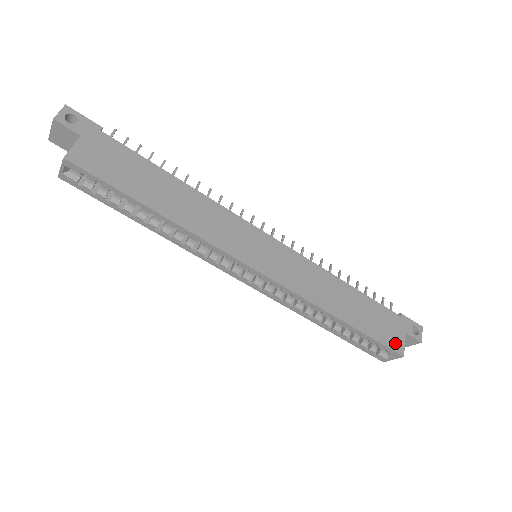
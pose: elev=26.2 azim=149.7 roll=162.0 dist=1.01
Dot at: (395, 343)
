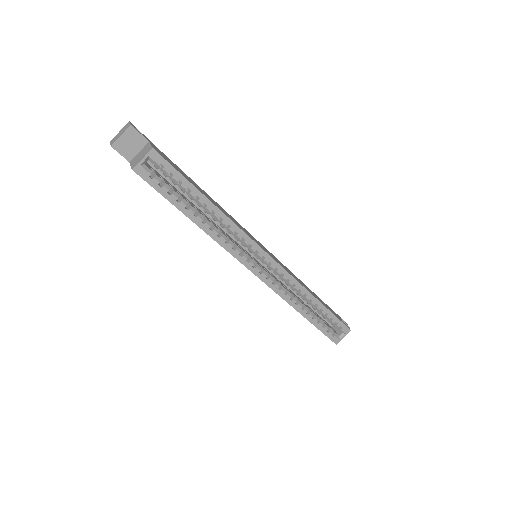
Dot at: (343, 322)
